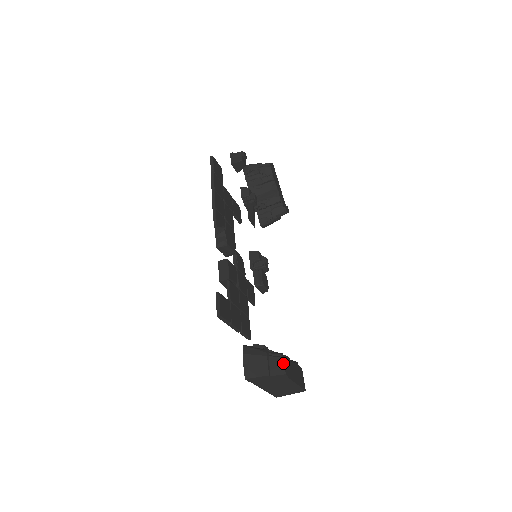
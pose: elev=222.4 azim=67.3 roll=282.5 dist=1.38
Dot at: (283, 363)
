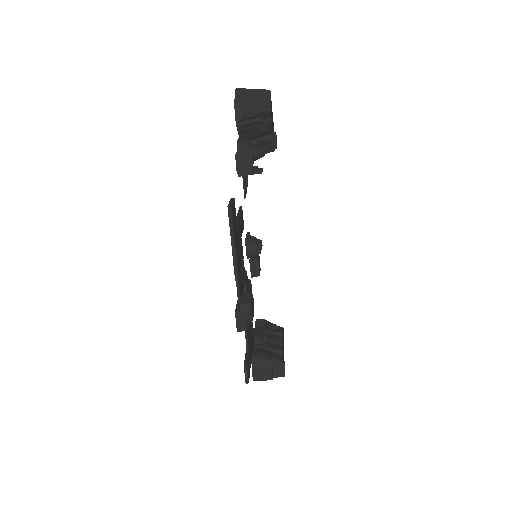
Dot at: (284, 370)
